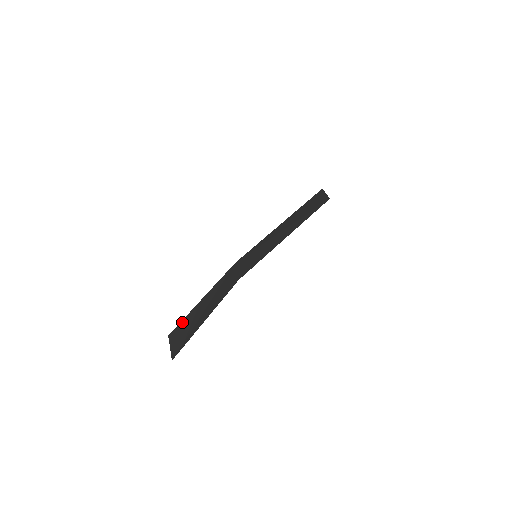
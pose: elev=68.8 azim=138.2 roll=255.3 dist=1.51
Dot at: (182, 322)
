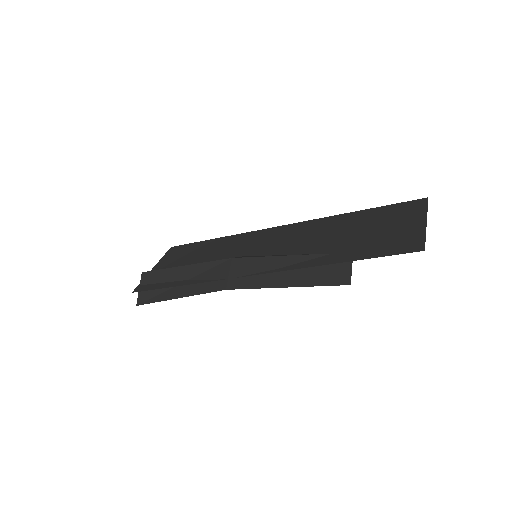
Dot at: (159, 272)
